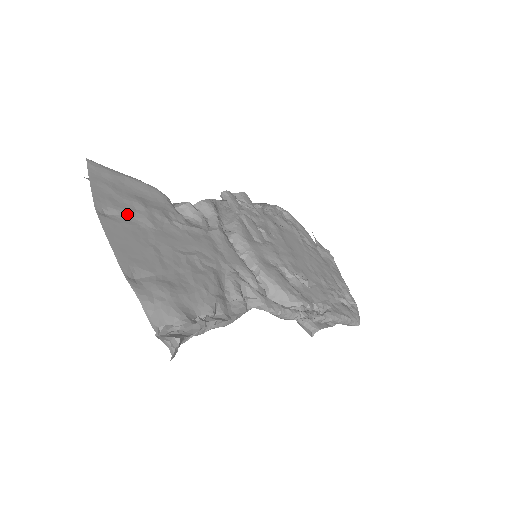
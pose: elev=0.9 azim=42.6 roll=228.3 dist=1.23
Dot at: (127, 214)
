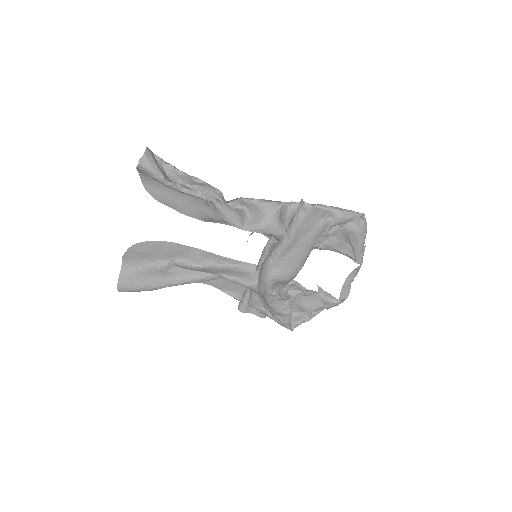
Dot at: (139, 245)
